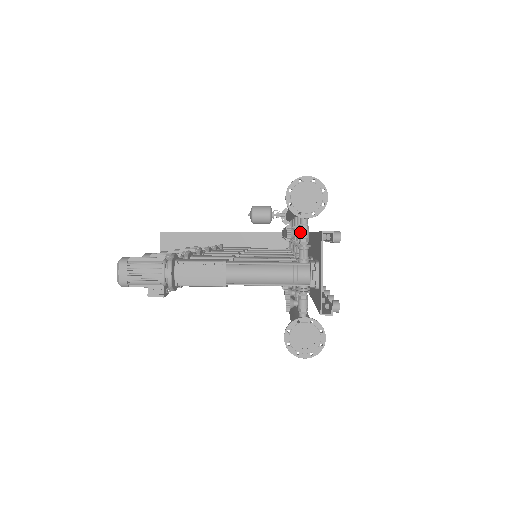
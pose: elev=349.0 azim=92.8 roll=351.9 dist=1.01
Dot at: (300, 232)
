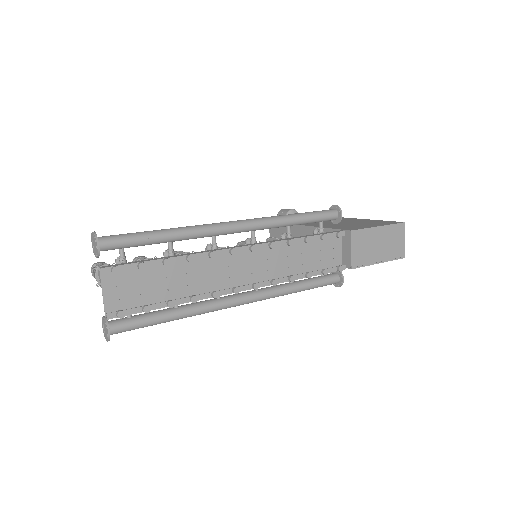
Dot at: (120, 262)
